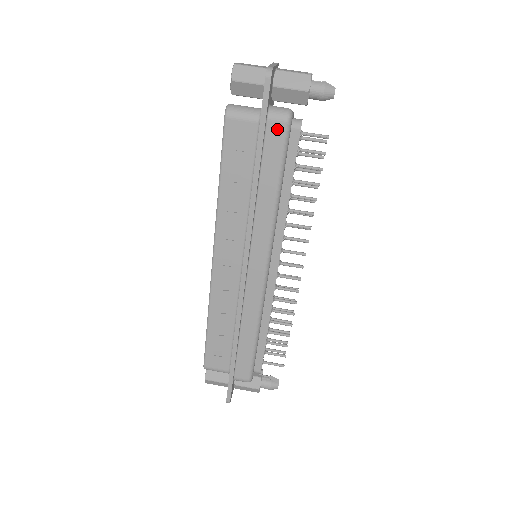
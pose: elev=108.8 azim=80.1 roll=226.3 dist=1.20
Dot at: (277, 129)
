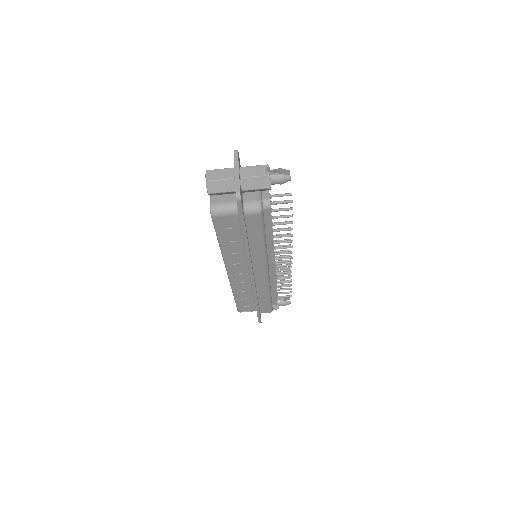
Dot at: (253, 218)
